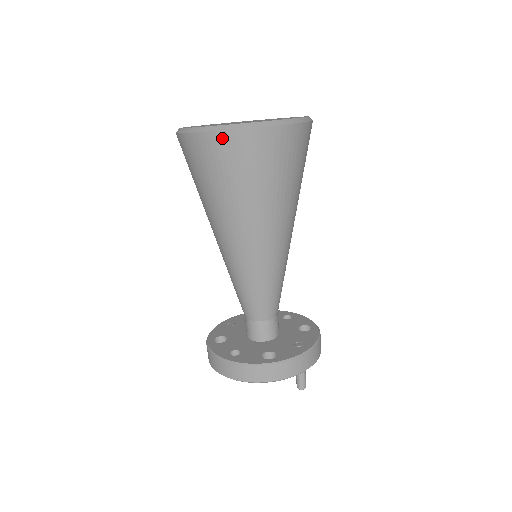
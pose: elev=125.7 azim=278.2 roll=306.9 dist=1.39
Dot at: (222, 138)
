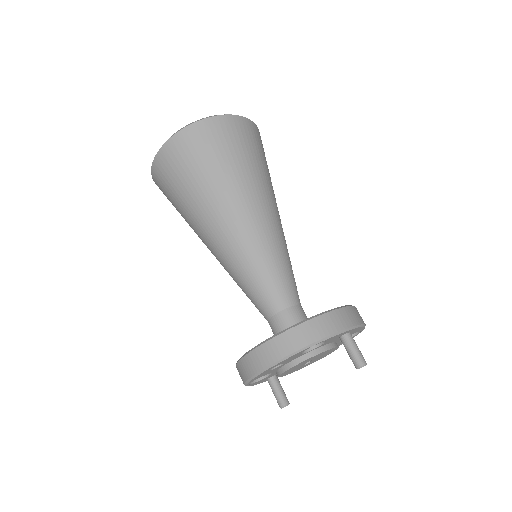
Dot at: (182, 136)
